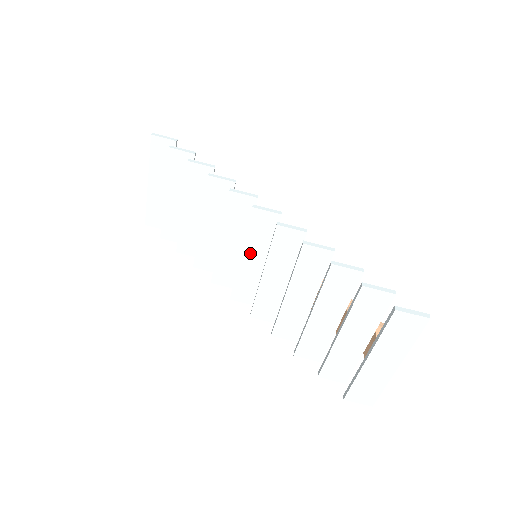
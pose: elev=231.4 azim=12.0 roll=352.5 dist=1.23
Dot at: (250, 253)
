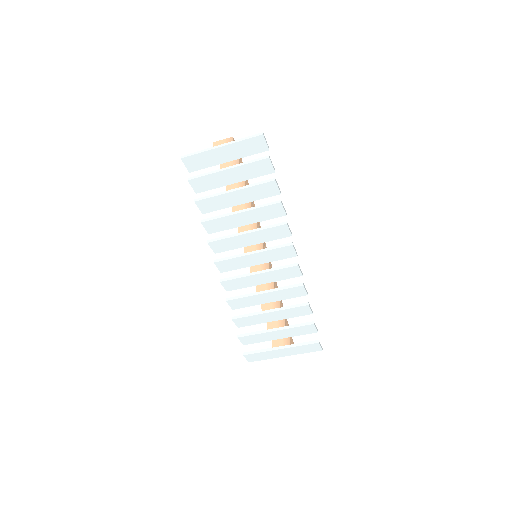
Dot at: (259, 256)
